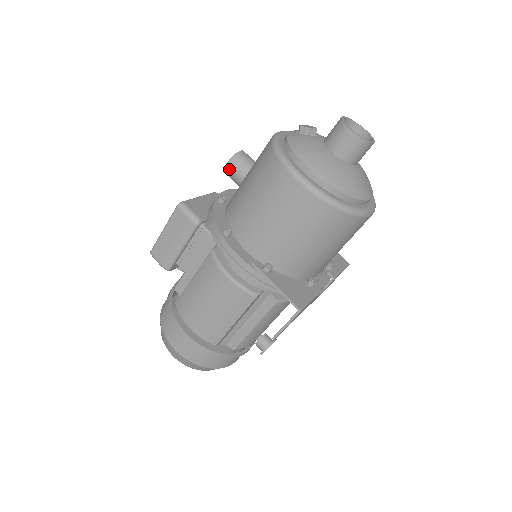
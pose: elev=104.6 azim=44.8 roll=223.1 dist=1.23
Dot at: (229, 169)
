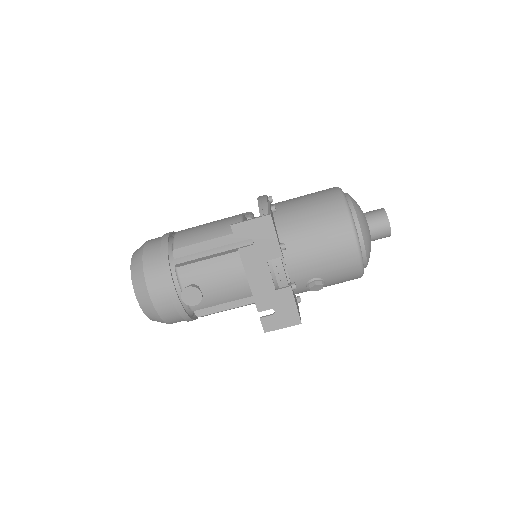
Dot at: occluded
